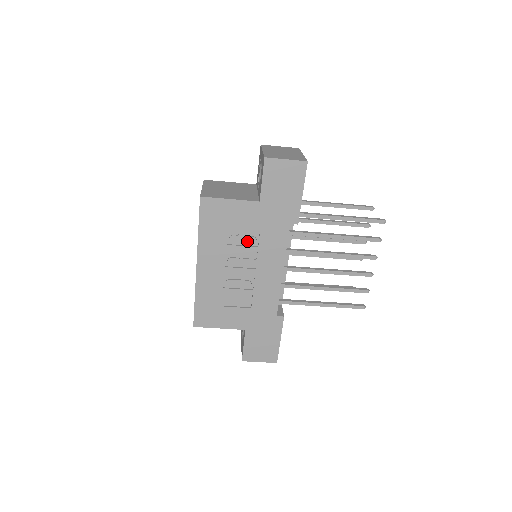
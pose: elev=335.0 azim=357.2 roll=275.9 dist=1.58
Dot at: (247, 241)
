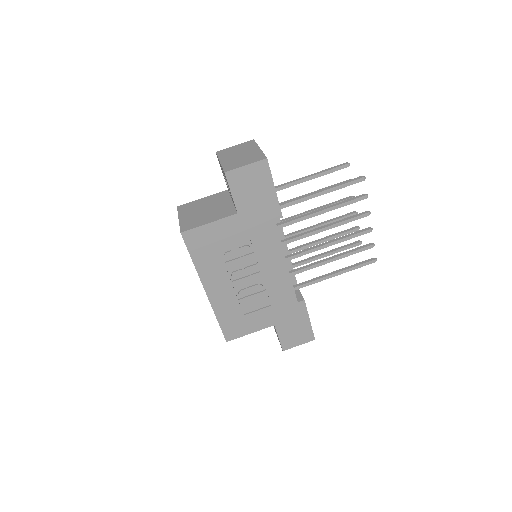
Dot at: (242, 252)
